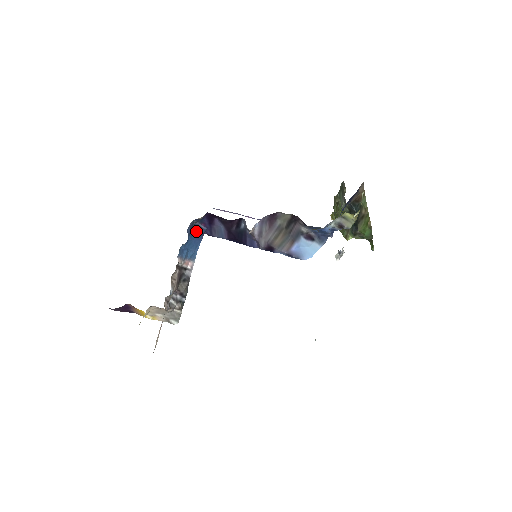
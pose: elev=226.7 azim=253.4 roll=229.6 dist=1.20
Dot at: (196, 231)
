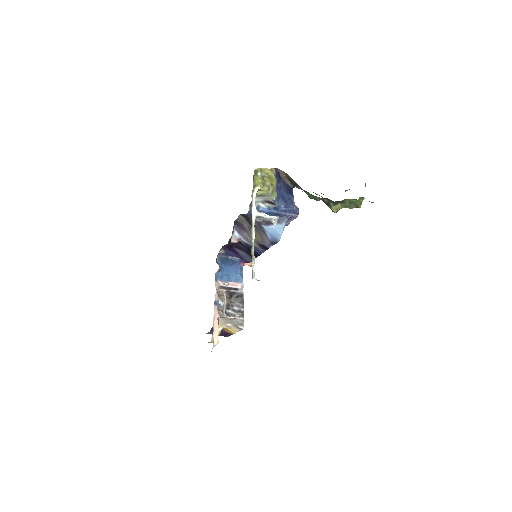
Dot at: (231, 262)
